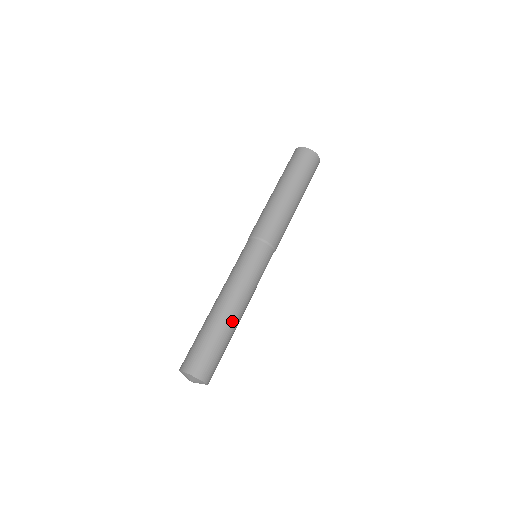
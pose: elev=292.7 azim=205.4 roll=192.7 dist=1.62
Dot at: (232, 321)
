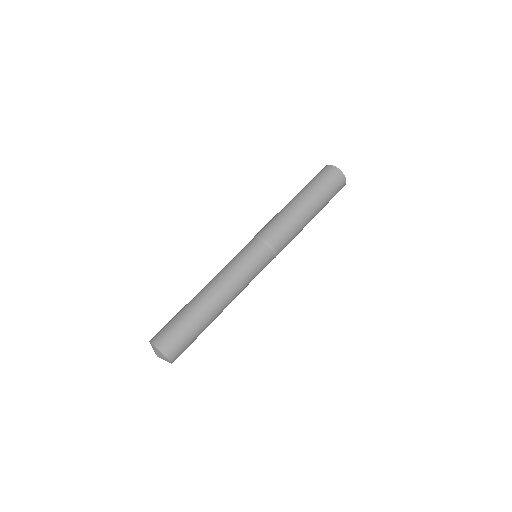
Dot at: (208, 304)
